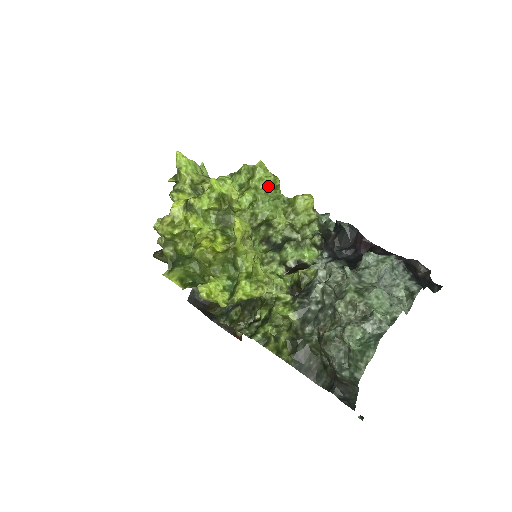
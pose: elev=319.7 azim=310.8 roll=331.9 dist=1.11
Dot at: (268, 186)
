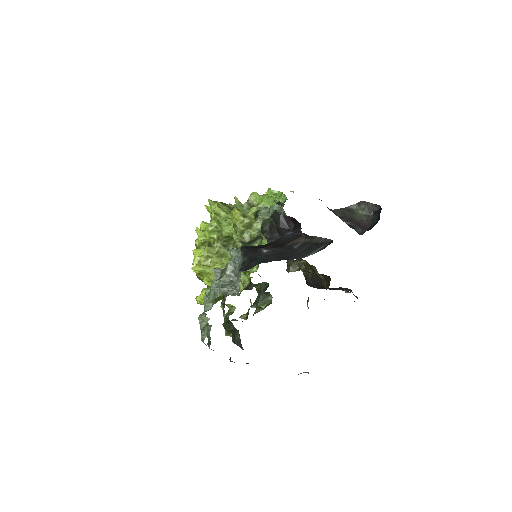
Dot at: (216, 215)
